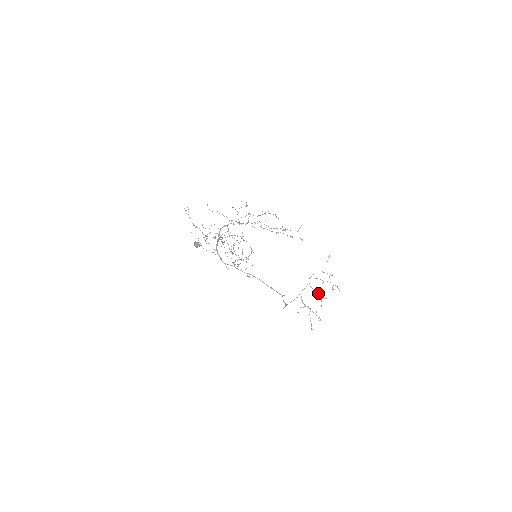
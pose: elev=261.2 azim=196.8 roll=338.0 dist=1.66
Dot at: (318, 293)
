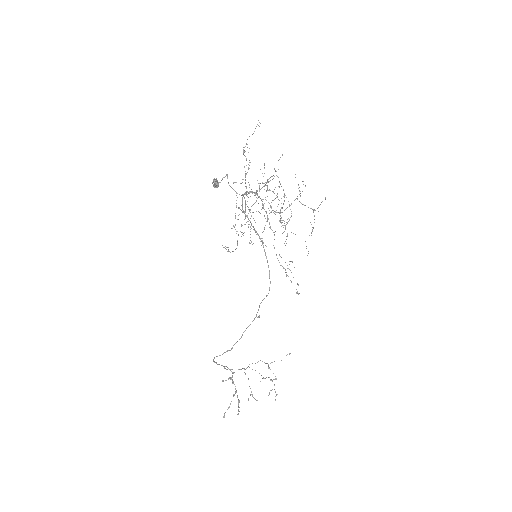
Dot at: occluded
